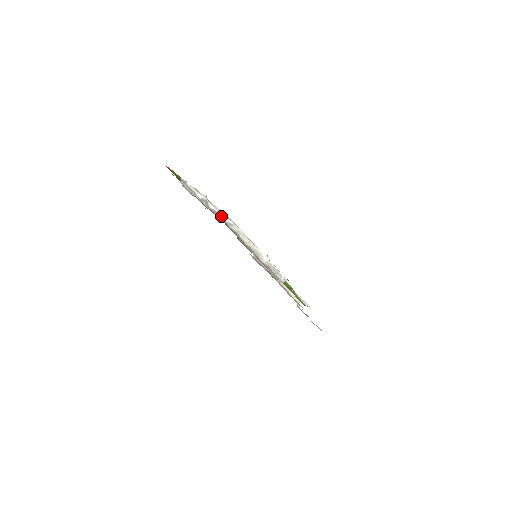
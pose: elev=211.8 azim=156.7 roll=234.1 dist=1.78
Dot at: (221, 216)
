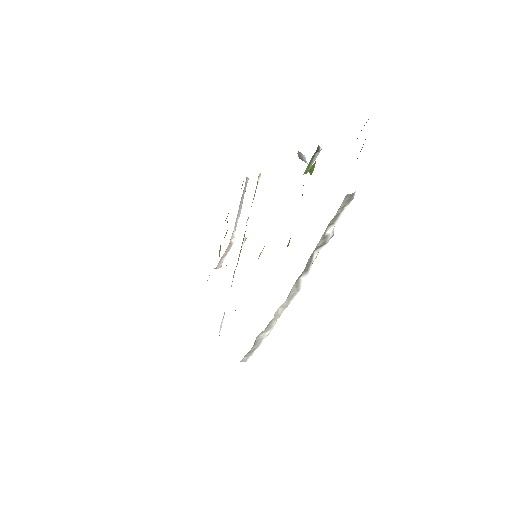
Dot at: (306, 270)
